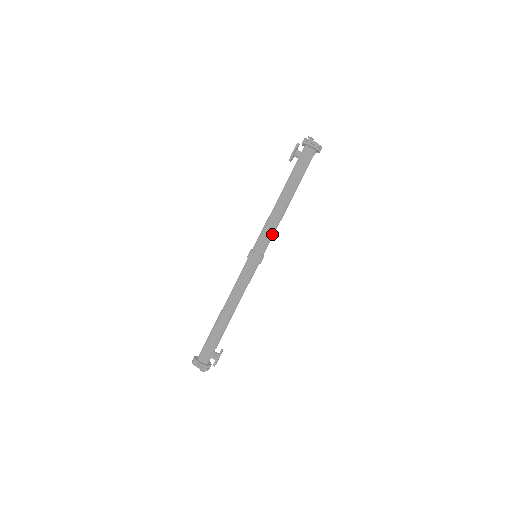
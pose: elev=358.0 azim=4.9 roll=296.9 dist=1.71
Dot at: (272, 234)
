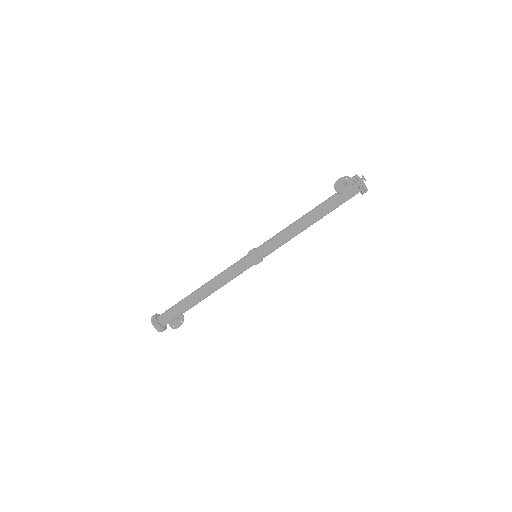
Dot at: (281, 245)
